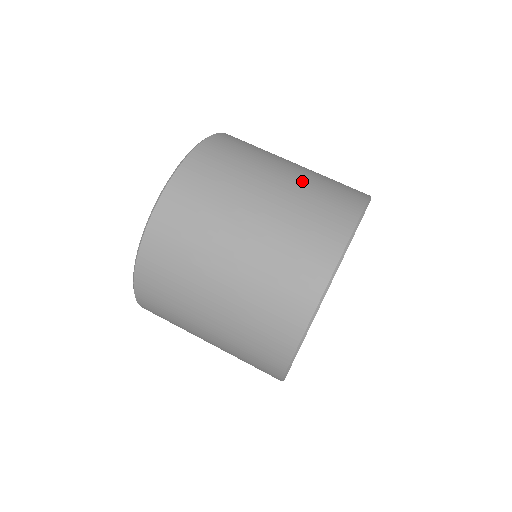
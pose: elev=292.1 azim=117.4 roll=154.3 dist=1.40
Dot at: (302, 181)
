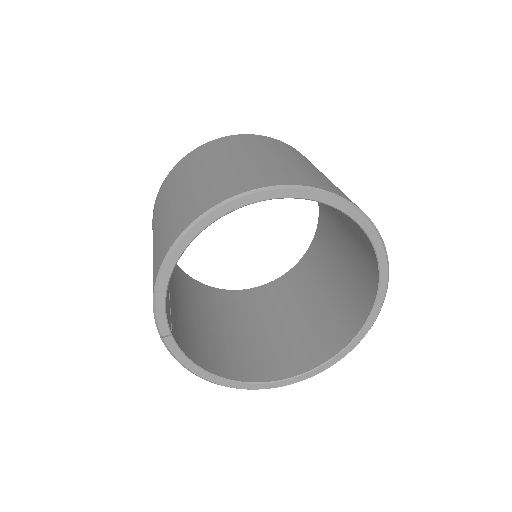
Dot at: (243, 164)
